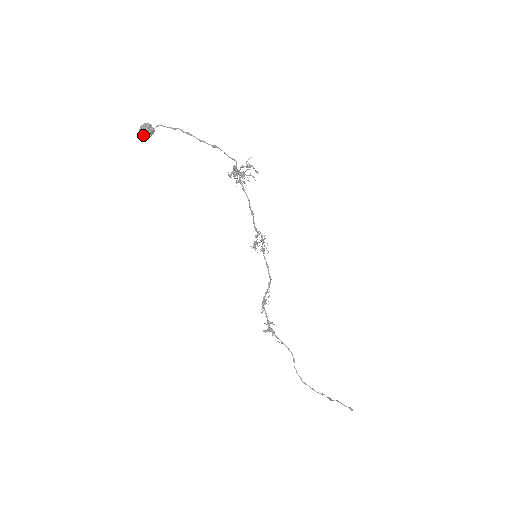
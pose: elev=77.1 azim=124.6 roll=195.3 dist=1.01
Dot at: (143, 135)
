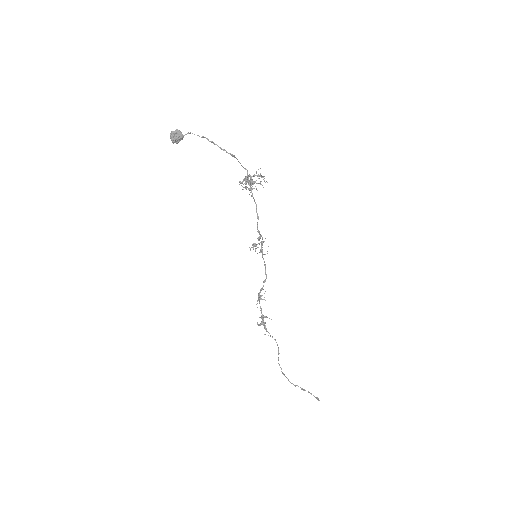
Dot at: (173, 140)
